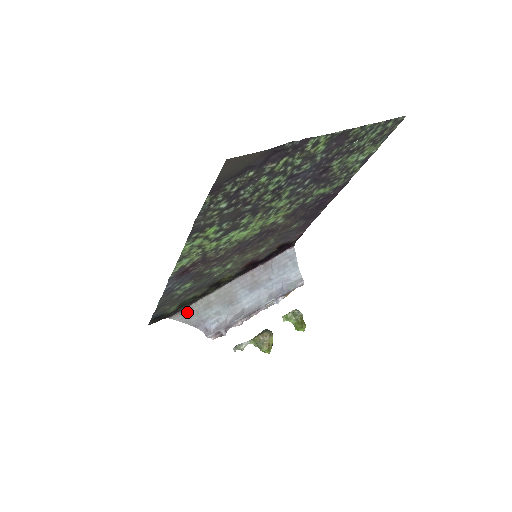
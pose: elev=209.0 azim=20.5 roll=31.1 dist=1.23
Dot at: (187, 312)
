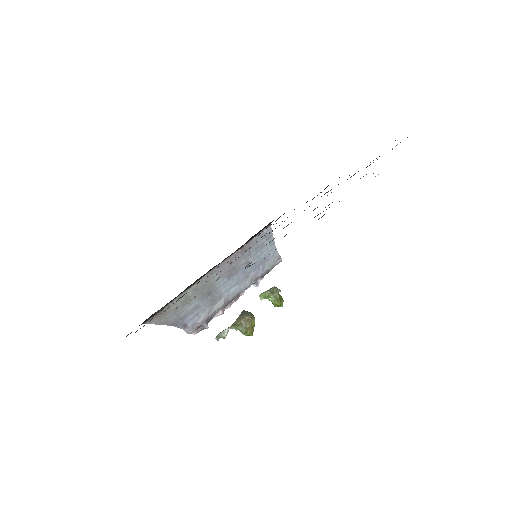
Dot at: (164, 313)
